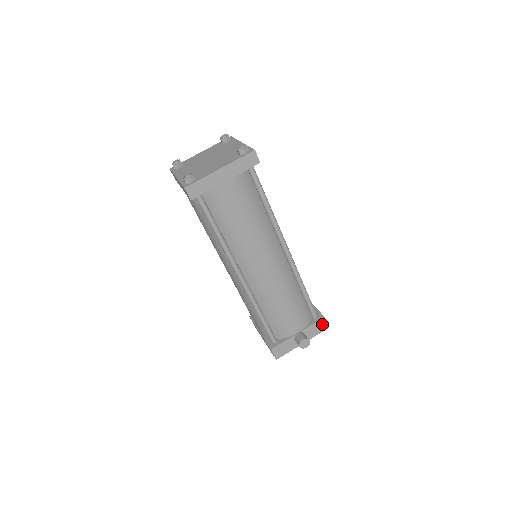
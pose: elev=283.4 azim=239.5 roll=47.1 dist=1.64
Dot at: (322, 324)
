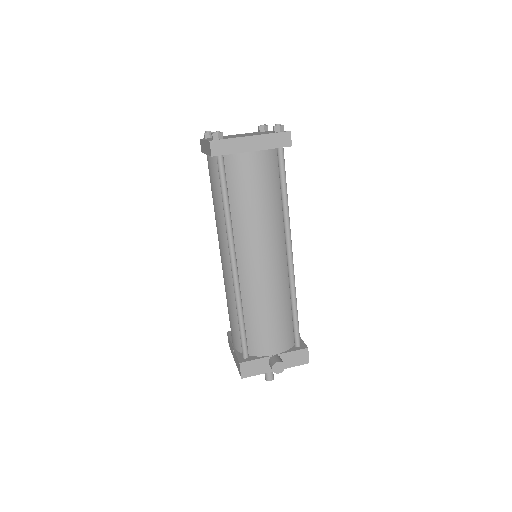
Dot at: (303, 355)
